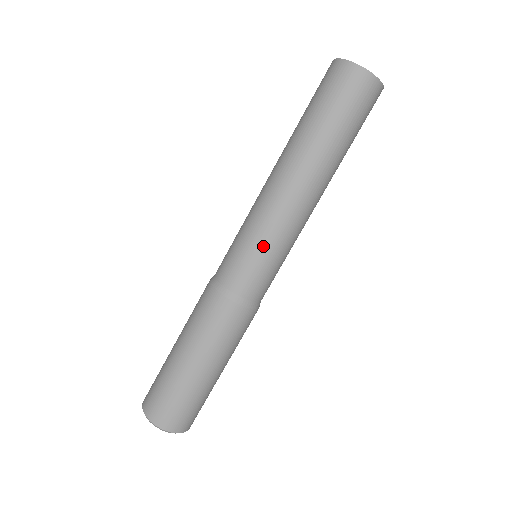
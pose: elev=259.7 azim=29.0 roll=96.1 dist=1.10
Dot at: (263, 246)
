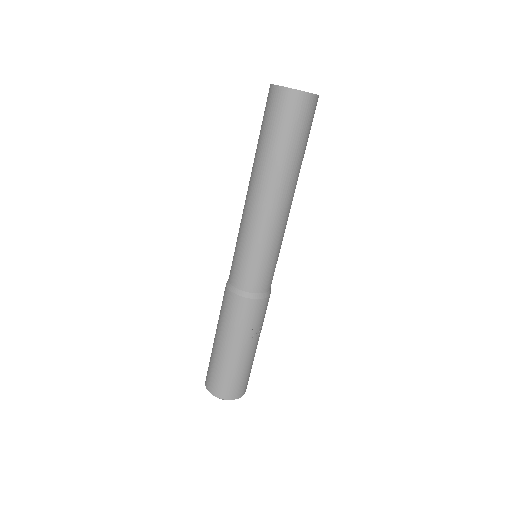
Dot at: (241, 245)
